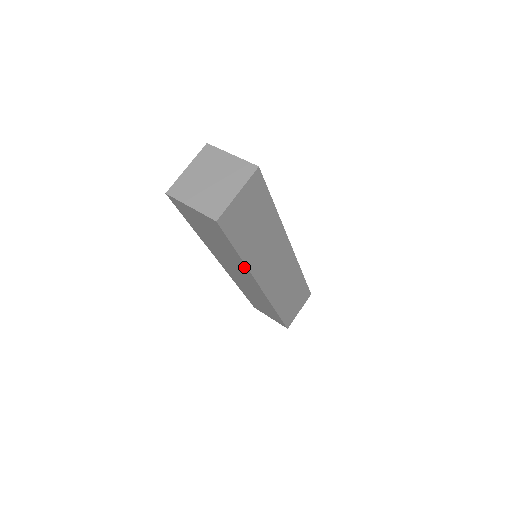
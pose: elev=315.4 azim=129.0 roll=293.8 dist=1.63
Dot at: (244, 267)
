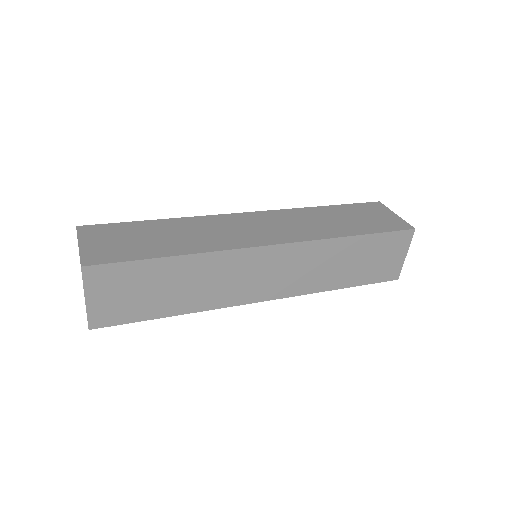
Dot at: occluded
